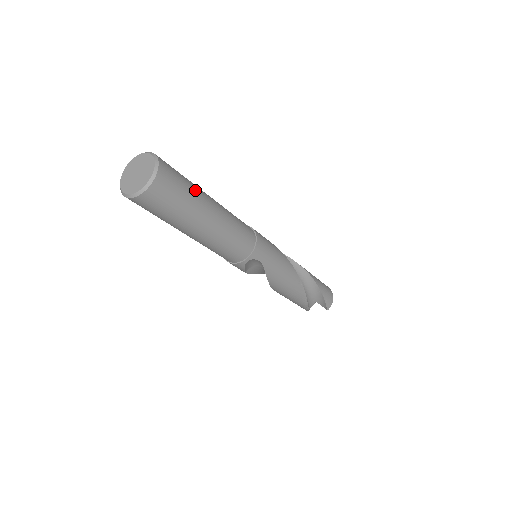
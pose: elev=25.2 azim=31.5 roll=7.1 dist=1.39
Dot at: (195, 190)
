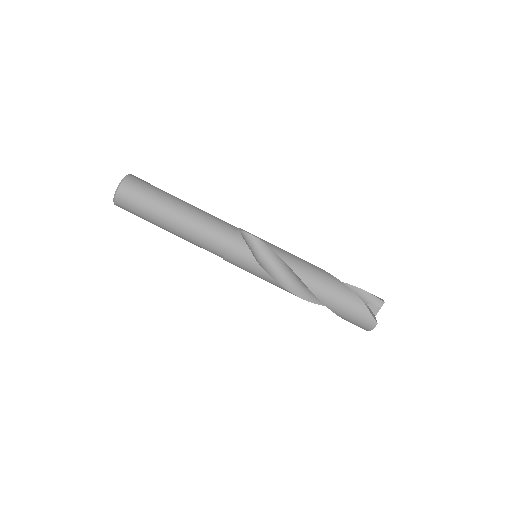
Dot at: occluded
